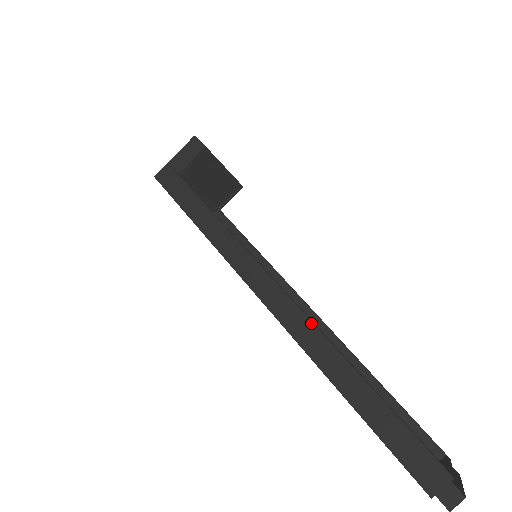
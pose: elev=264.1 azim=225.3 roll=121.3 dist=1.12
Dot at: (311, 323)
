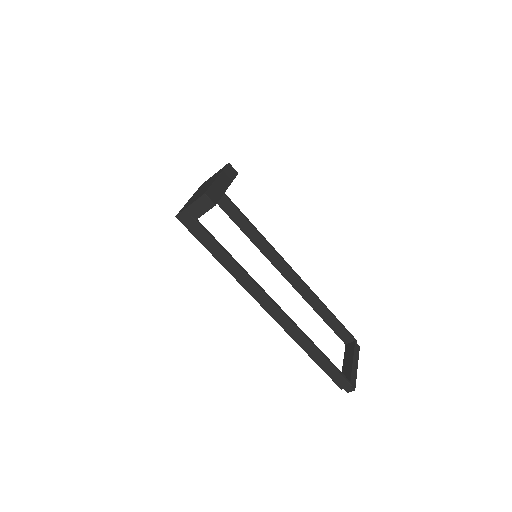
Dot at: (294, 325)
